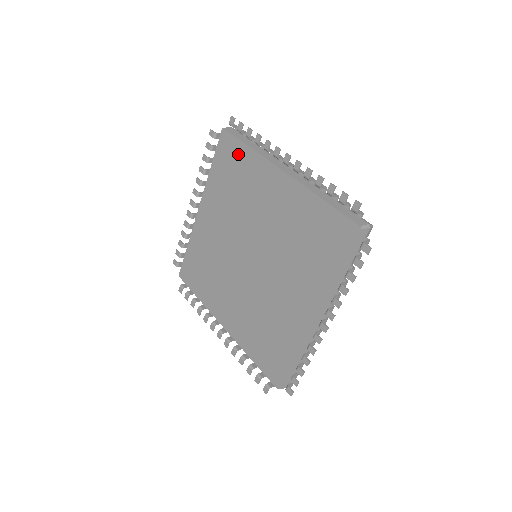
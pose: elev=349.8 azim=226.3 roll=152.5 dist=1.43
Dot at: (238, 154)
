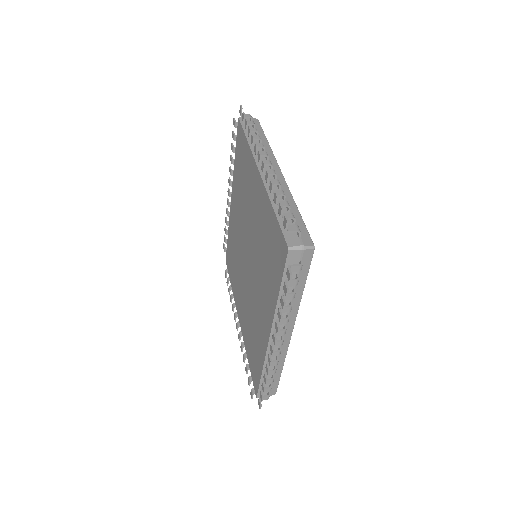
Dot at: (243, 147)
